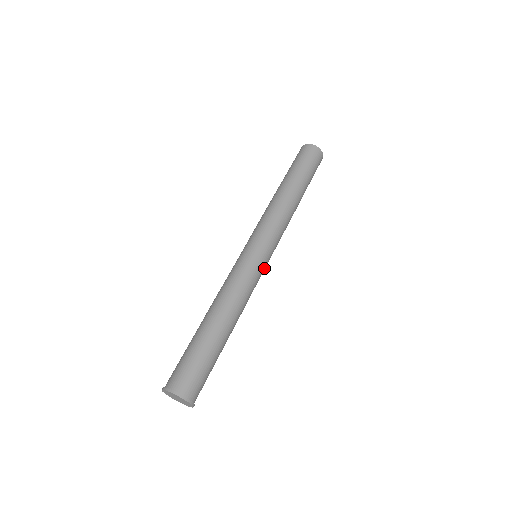
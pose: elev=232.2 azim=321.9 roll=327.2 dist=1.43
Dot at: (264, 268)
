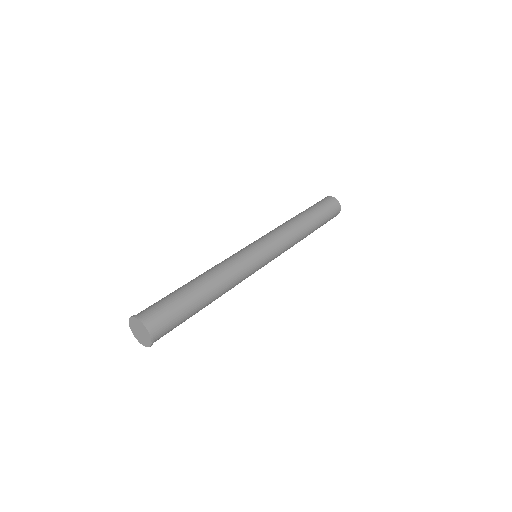
Dot at: (260, 265)
